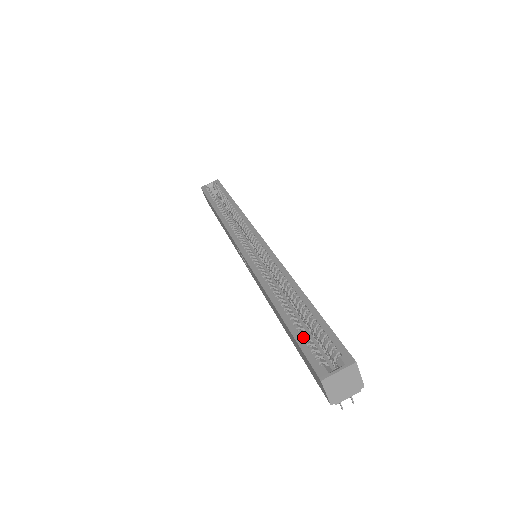
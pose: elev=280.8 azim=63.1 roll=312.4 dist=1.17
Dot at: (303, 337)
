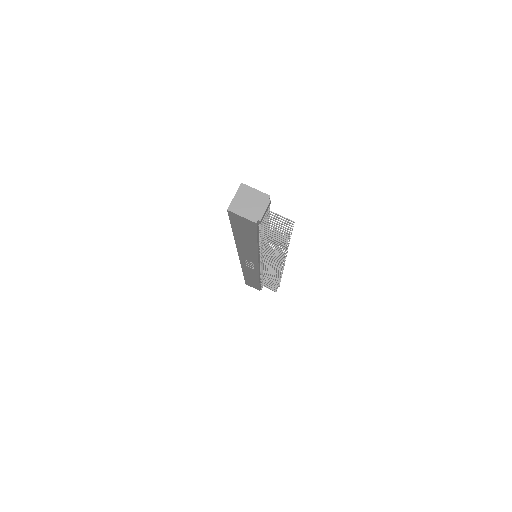
Dot at: occluded
